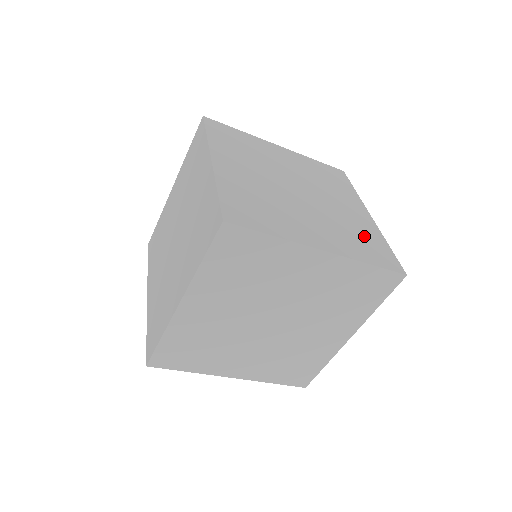
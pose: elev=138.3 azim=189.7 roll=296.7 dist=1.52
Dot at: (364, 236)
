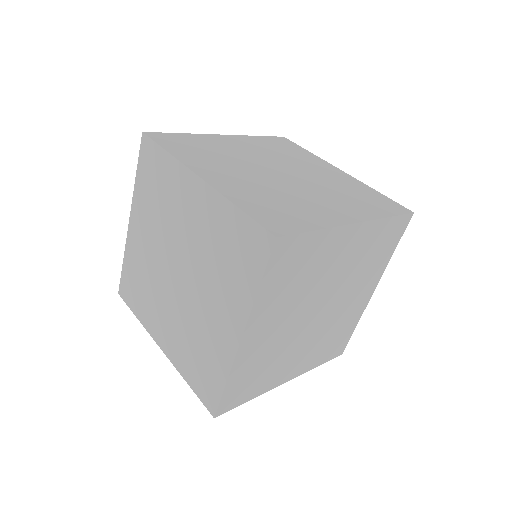
Dot at: (291, 209)
